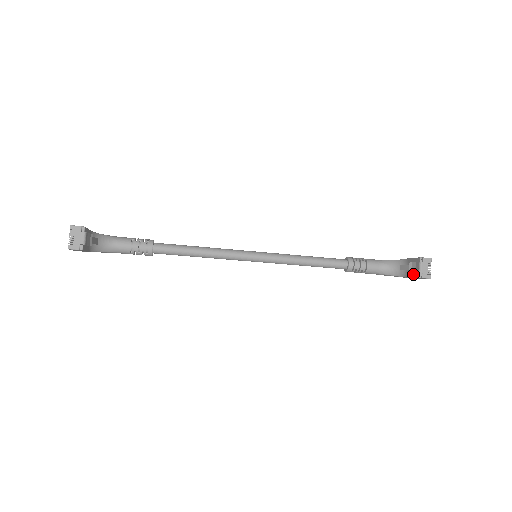
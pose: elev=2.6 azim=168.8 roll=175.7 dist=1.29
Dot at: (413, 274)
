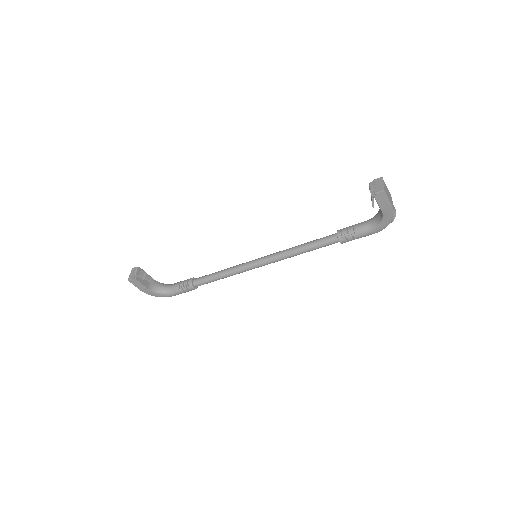
Dot at: (376, 200)
